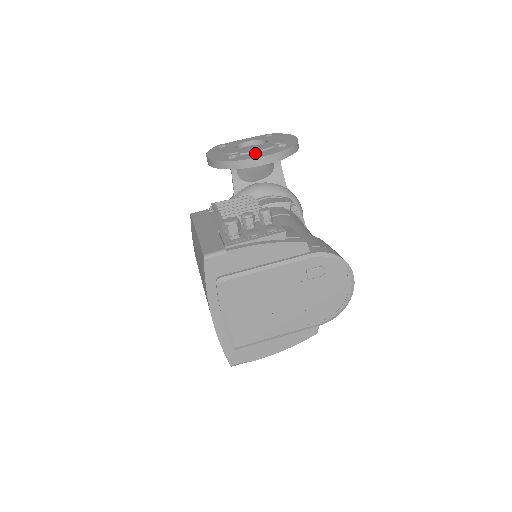
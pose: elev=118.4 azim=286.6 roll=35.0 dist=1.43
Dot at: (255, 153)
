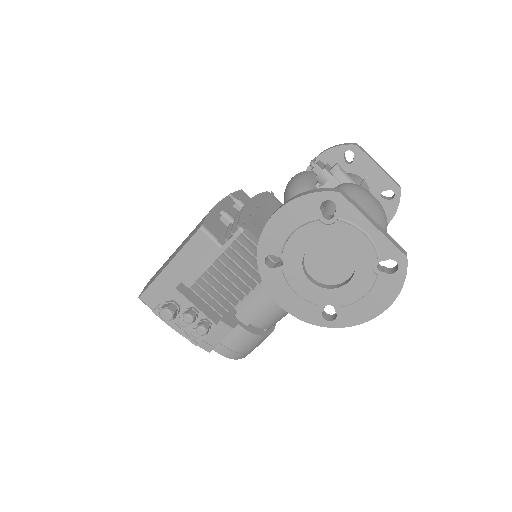
Dot at: (290, 290)
